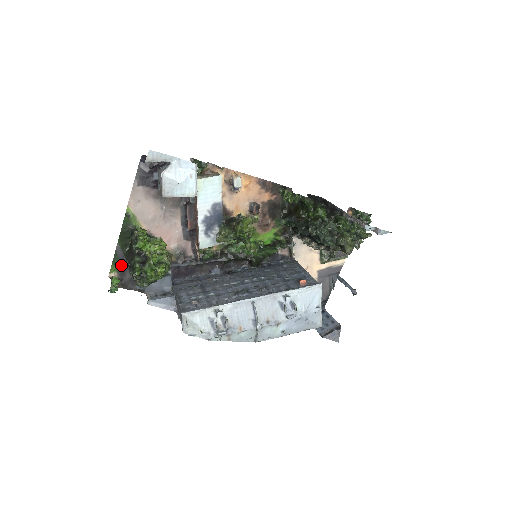
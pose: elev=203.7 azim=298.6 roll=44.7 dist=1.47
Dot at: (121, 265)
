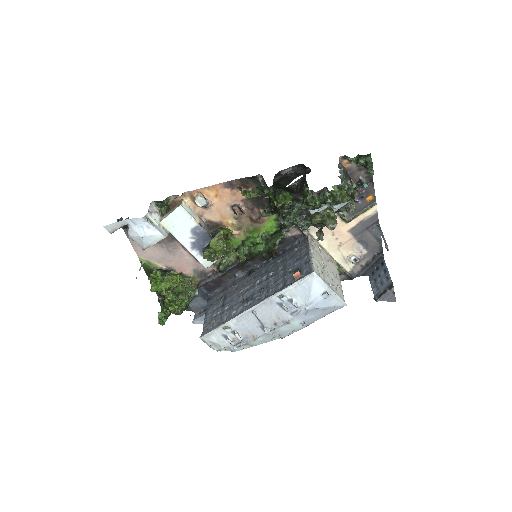
Dot at: occluded
